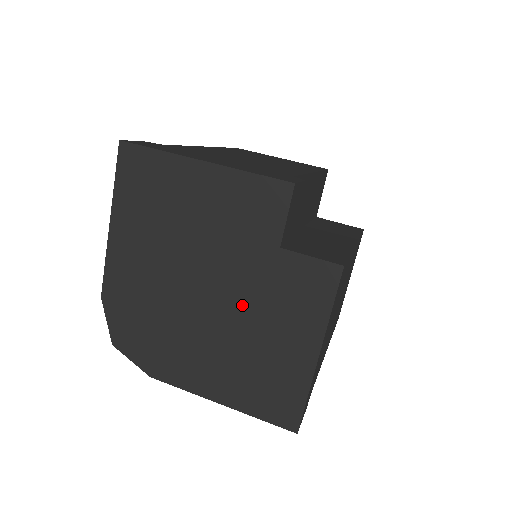
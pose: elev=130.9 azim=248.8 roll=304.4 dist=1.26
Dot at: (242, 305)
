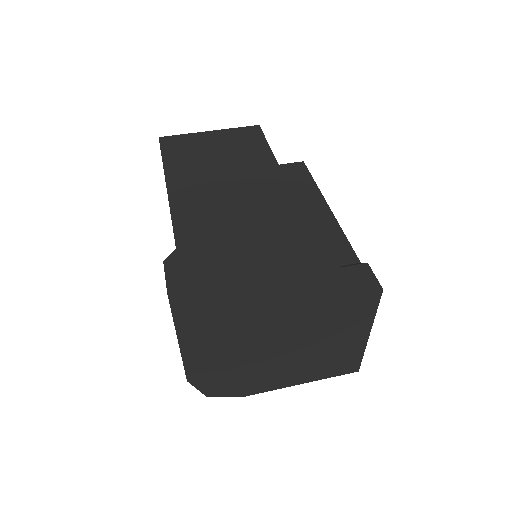
Dot at: (310, 337)
